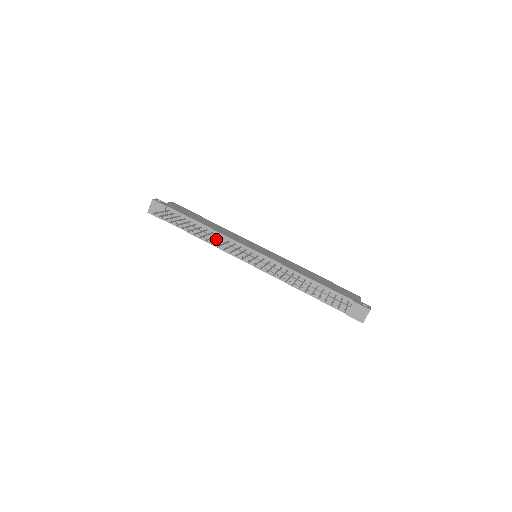
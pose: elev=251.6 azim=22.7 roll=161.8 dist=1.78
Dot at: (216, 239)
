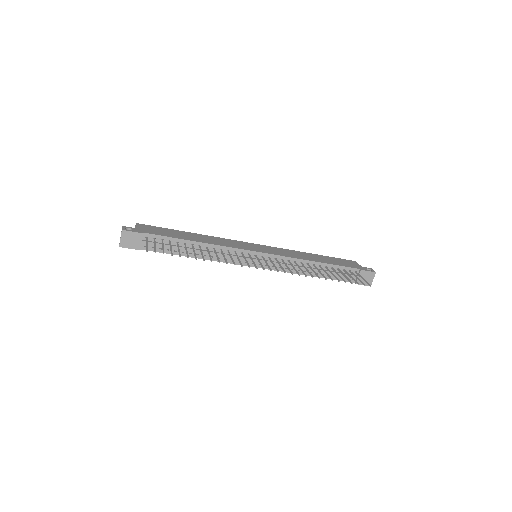
Dot at: (213, 253)
